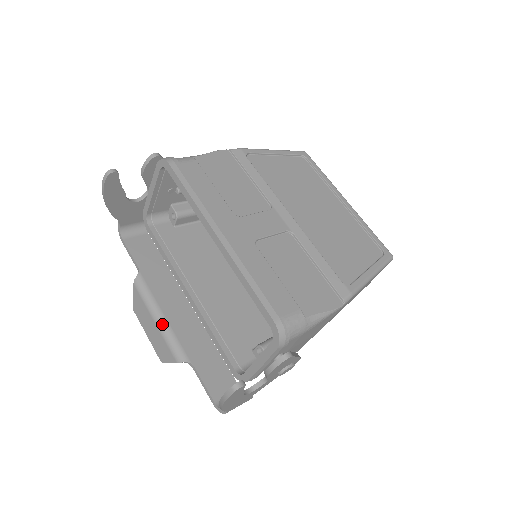
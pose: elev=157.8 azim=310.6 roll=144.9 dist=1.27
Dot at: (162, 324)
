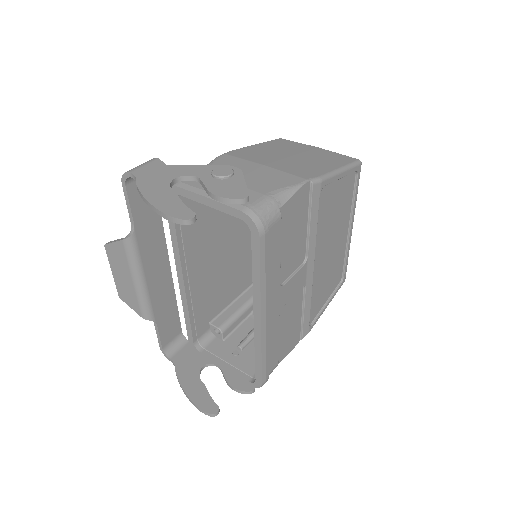
Dot at: (141, 288)
